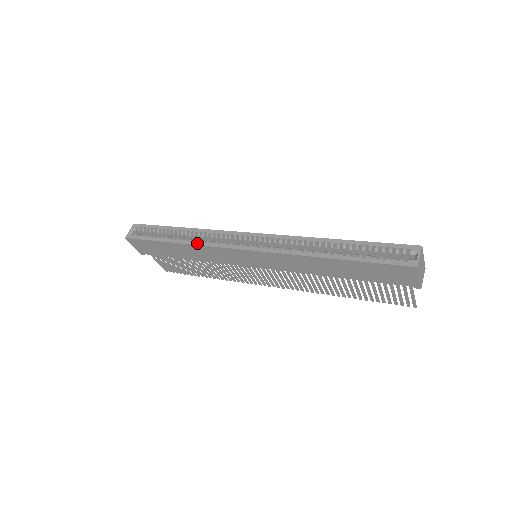
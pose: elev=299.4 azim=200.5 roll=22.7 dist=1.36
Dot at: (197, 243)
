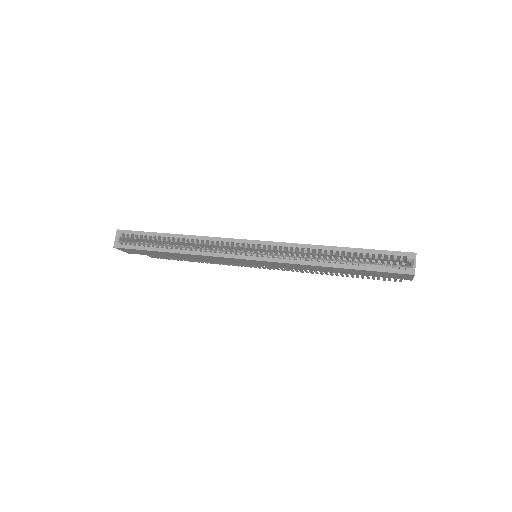
Dot at: (197, 253)
